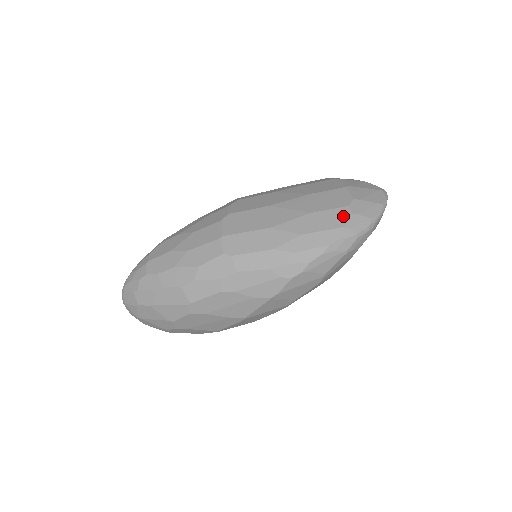
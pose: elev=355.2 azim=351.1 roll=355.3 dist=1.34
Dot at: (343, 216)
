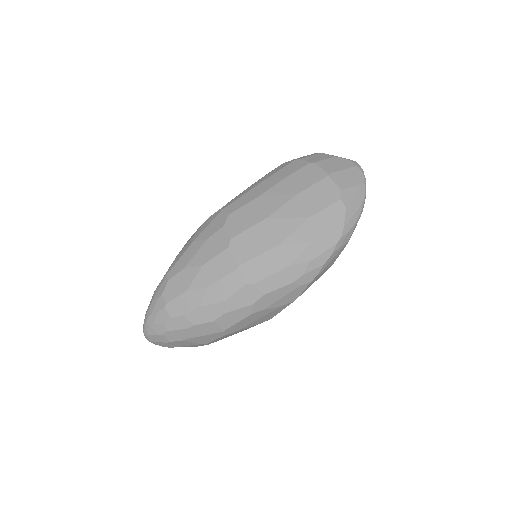
Dot at: (339, 212)
